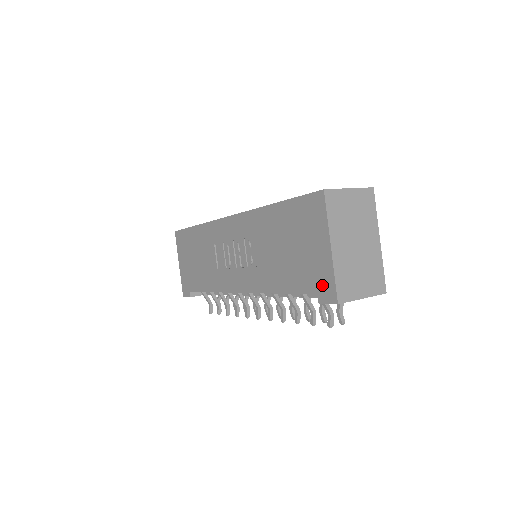
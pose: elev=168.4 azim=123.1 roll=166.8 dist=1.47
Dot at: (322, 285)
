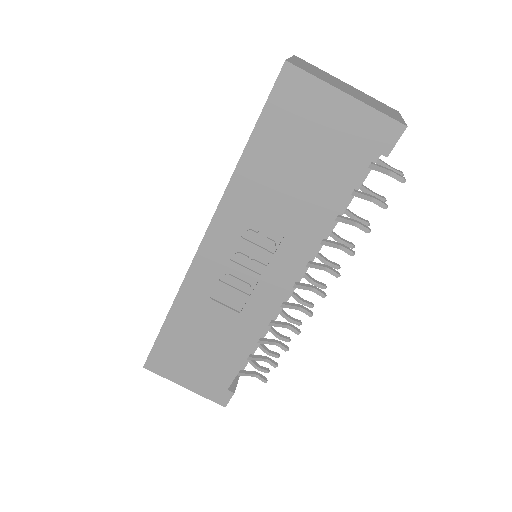
Dot at: (374, 137)
